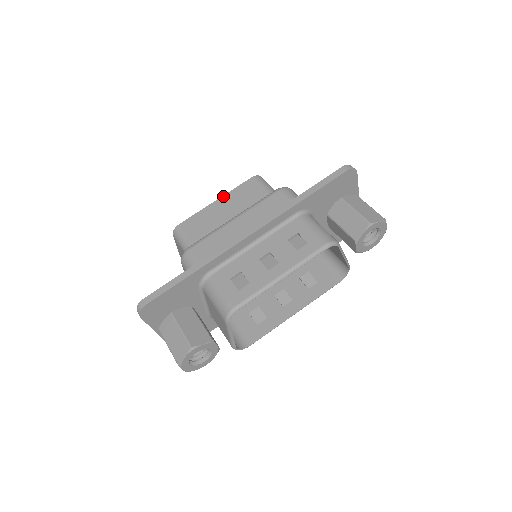
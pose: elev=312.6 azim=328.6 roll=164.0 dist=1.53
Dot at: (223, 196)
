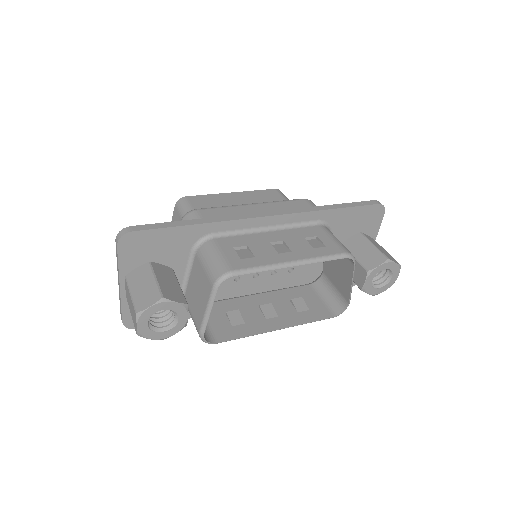
Dot at: (241, 192)
